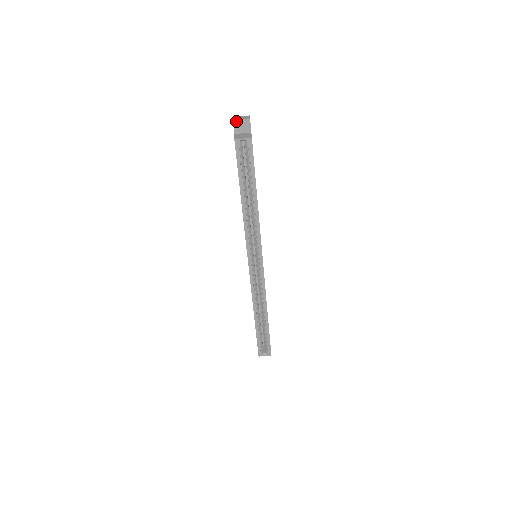
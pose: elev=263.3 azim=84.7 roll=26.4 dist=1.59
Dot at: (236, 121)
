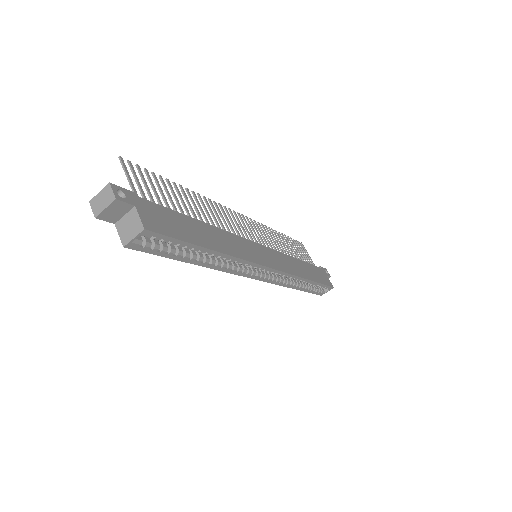
Dot at: (100, 215)
